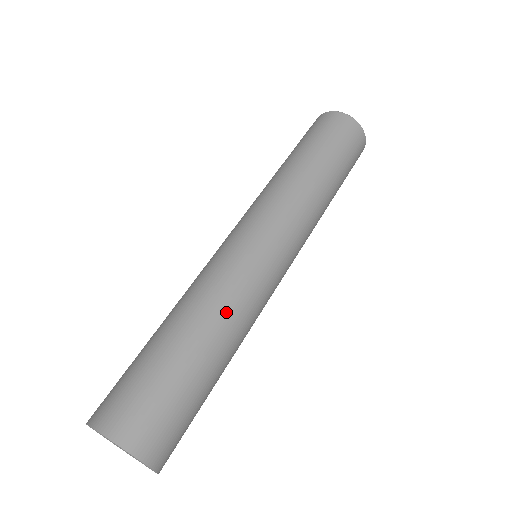
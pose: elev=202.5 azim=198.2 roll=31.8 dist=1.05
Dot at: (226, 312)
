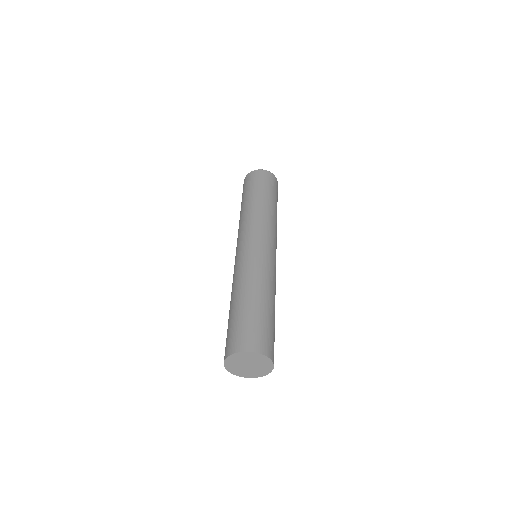
Dot at: (269, 282)
